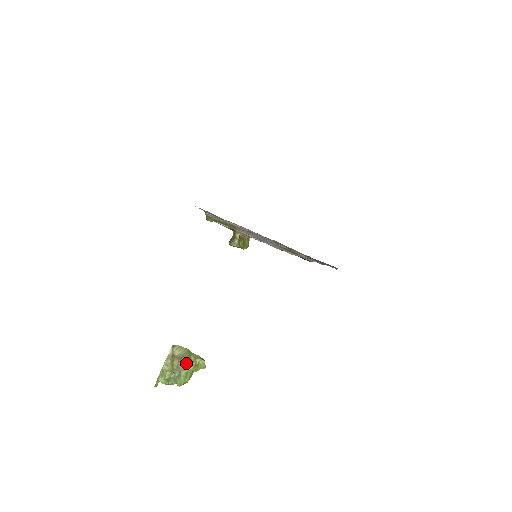
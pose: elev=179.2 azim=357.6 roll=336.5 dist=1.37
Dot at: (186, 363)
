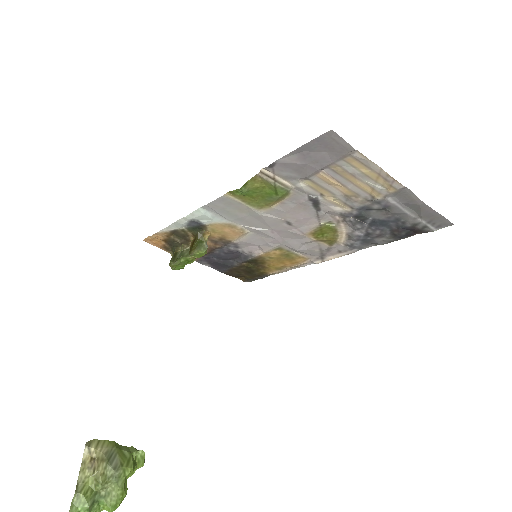
Dot at: (121, 464)
